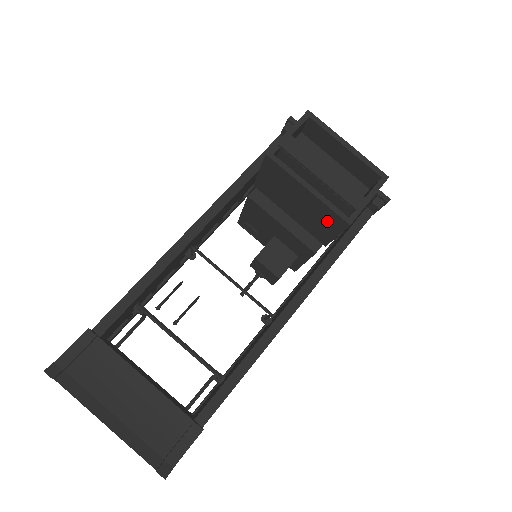
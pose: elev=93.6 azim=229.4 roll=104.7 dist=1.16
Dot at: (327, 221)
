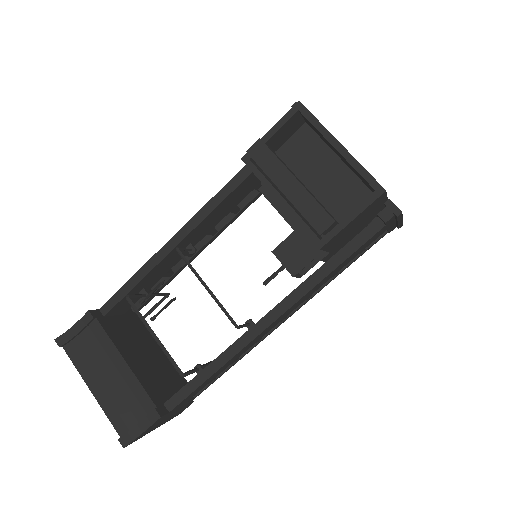
Dot at: occluded
